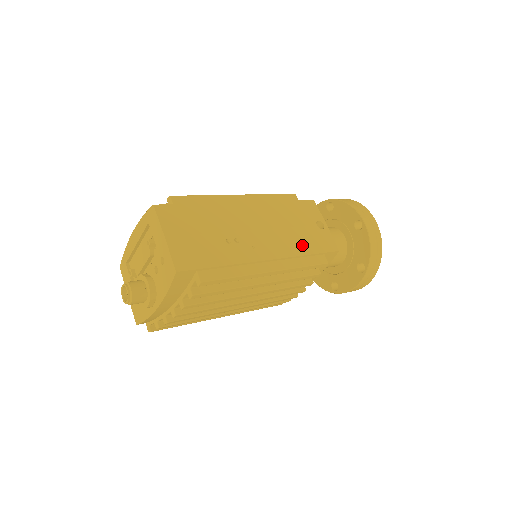
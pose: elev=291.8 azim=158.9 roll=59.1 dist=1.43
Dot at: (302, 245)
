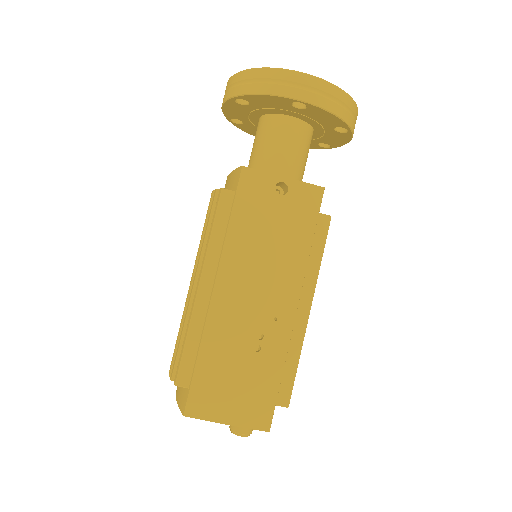
Dot at: (297, 243)
